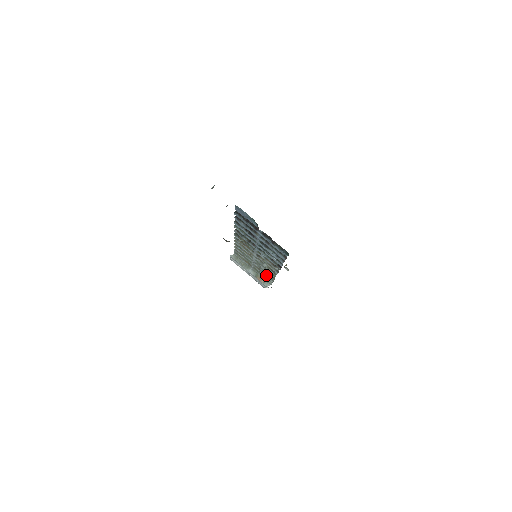
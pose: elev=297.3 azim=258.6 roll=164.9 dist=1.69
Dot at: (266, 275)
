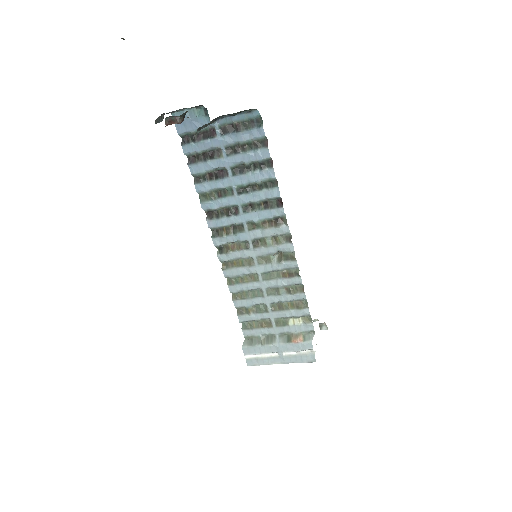
Dot at: (294, 307)
